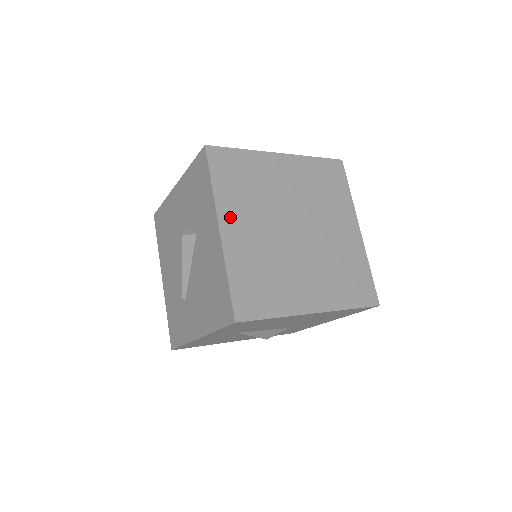
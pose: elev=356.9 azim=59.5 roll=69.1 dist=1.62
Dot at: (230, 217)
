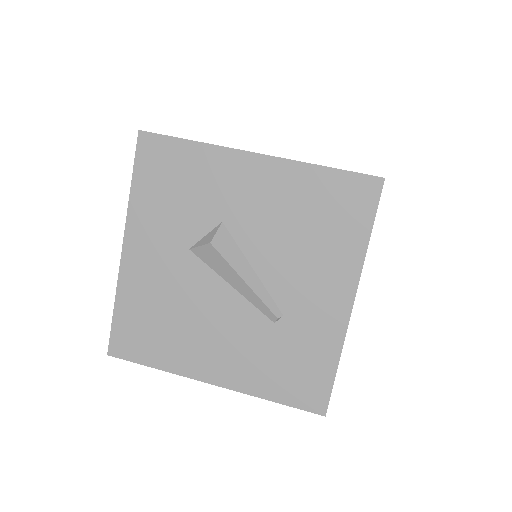
Dot at: occluded
